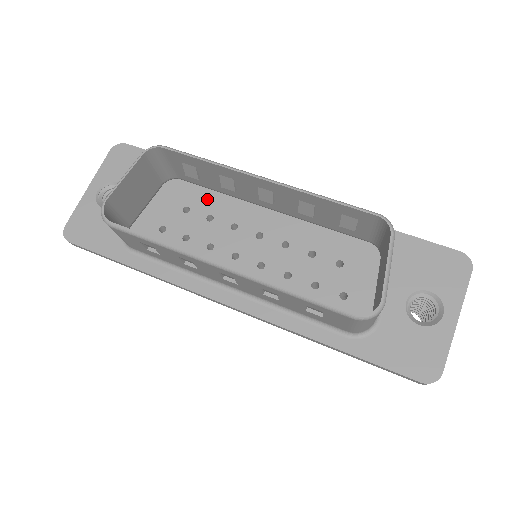
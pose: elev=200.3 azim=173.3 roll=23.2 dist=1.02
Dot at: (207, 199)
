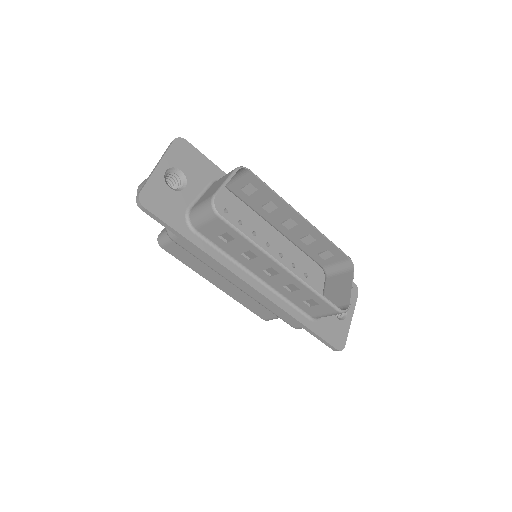
Dot at: (239, 208)
